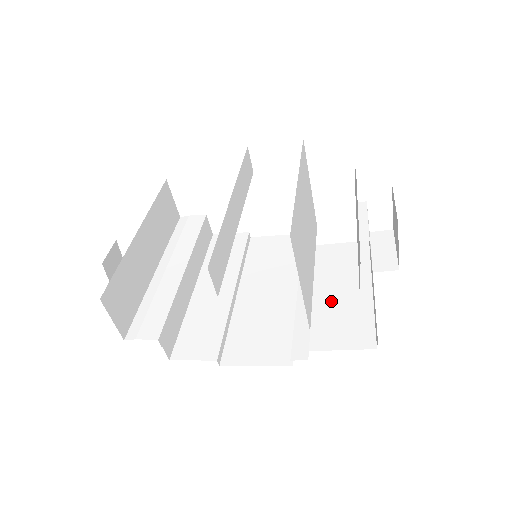
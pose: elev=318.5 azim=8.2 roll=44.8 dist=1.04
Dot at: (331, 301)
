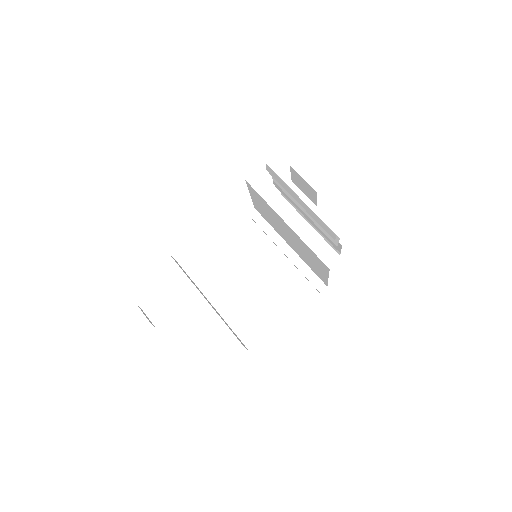
Dot at: occluded
